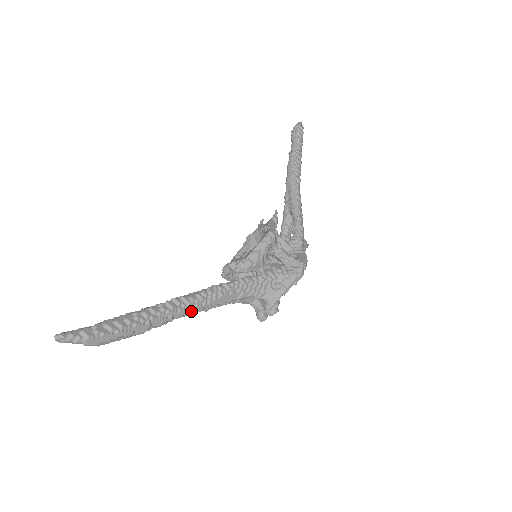
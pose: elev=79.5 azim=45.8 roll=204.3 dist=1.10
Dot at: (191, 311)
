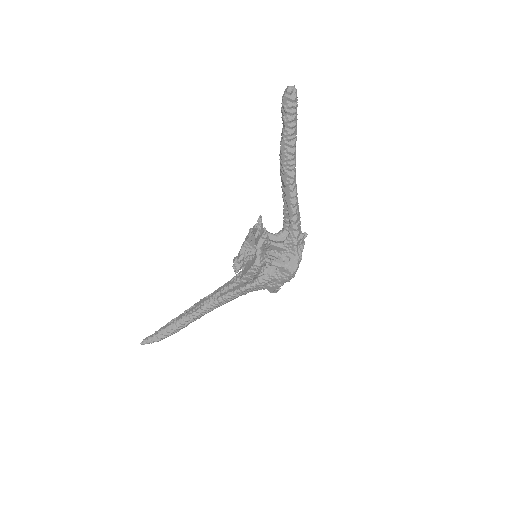
Dot at: occluded
